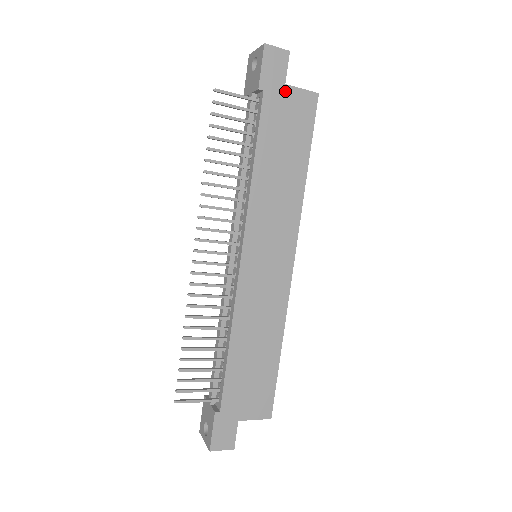
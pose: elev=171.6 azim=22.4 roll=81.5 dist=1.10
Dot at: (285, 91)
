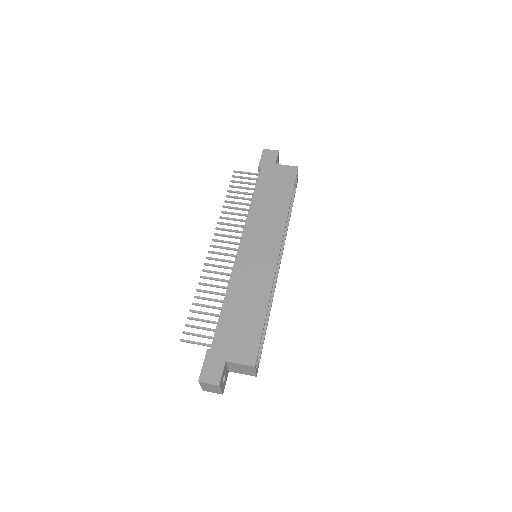
Dot at: (275, 167)
